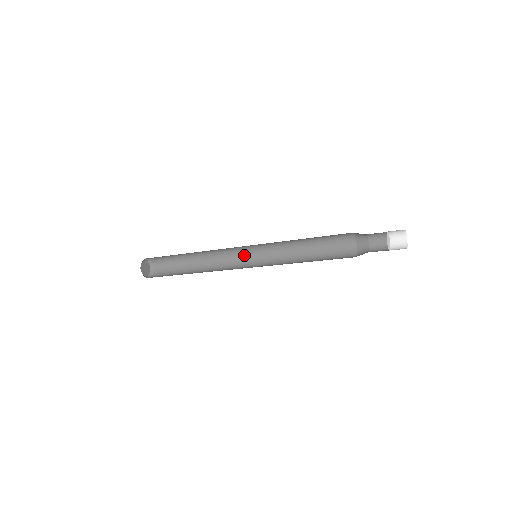
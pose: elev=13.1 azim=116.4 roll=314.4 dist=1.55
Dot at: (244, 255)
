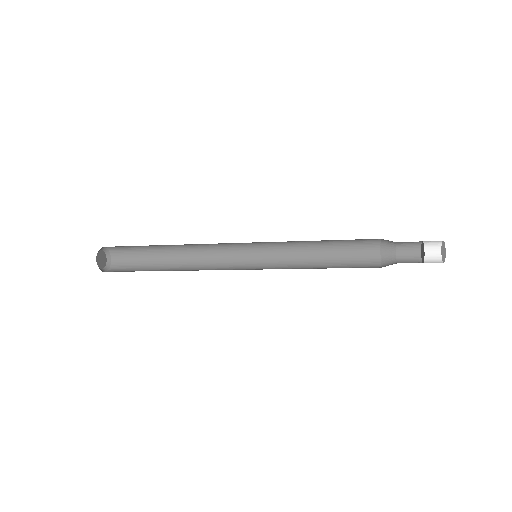
Dot at: (237, 253)
